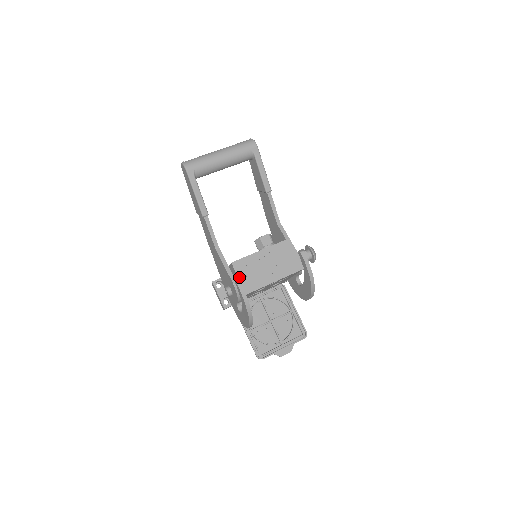
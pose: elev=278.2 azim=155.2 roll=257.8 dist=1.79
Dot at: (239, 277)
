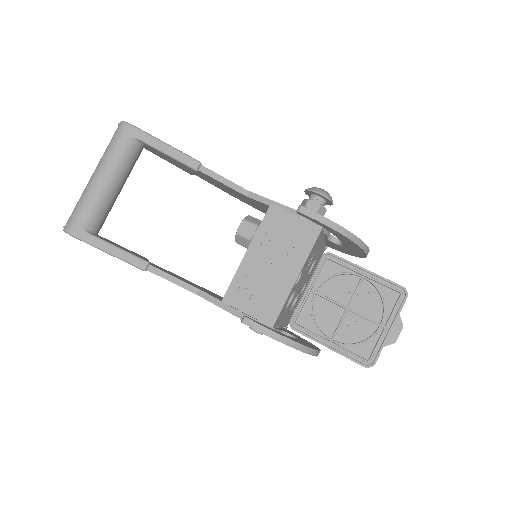
Dot at: (245, 312)
